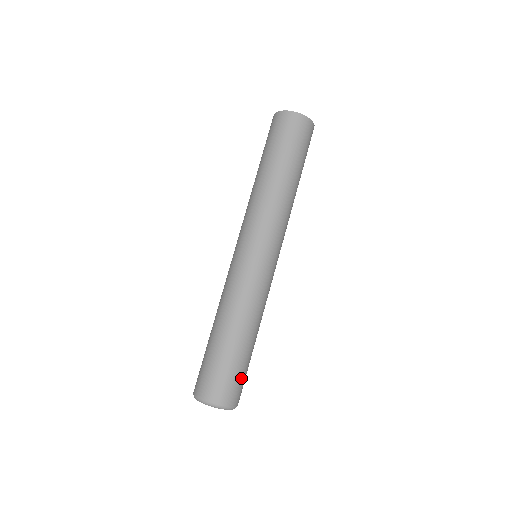
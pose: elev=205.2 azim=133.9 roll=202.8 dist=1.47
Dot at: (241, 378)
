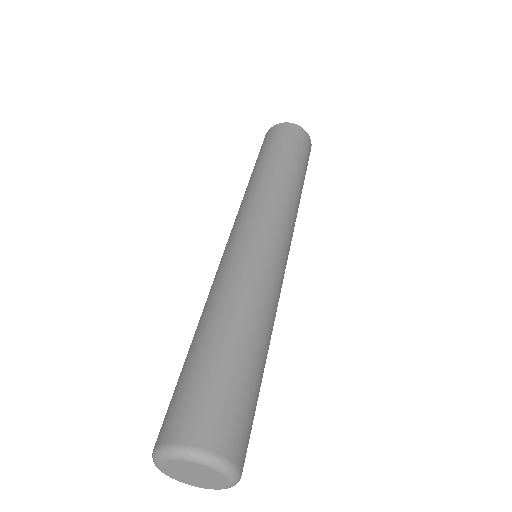
Dot at: (233, 401)
